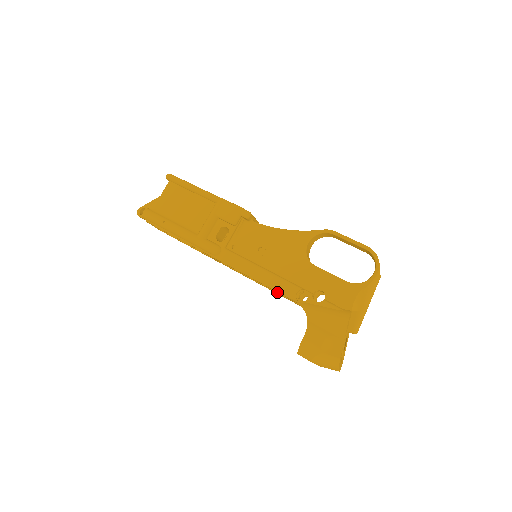
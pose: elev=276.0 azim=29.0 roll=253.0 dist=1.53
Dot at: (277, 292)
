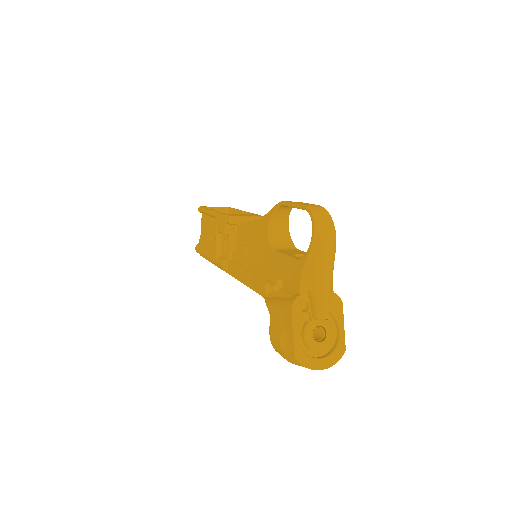
Dot at: occluded
